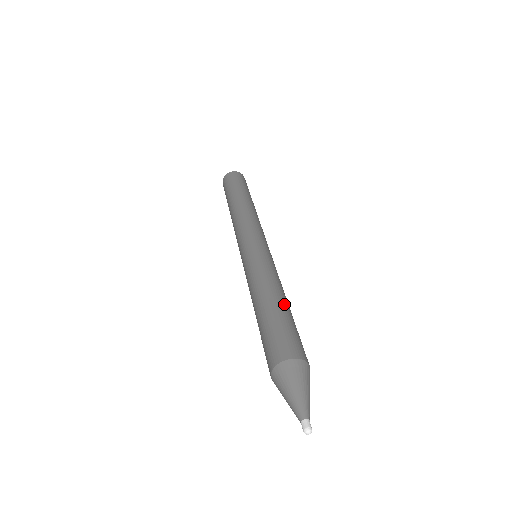
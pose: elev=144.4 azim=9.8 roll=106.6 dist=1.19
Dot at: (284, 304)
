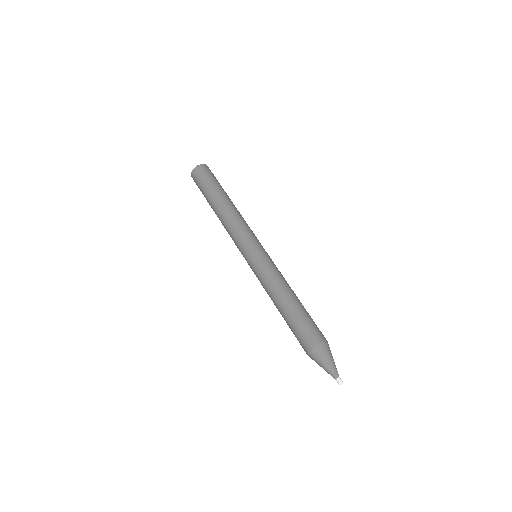
Dot at: (288, 306)
